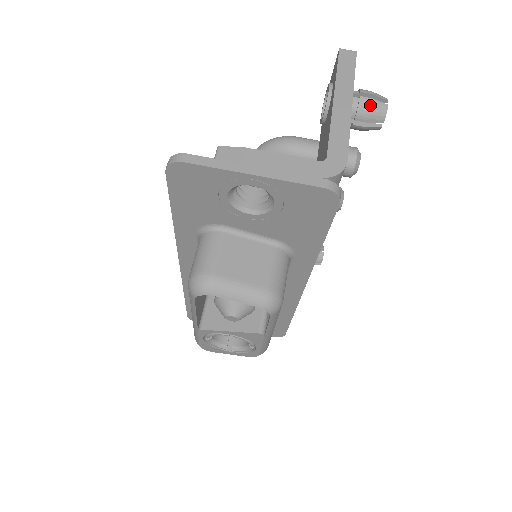
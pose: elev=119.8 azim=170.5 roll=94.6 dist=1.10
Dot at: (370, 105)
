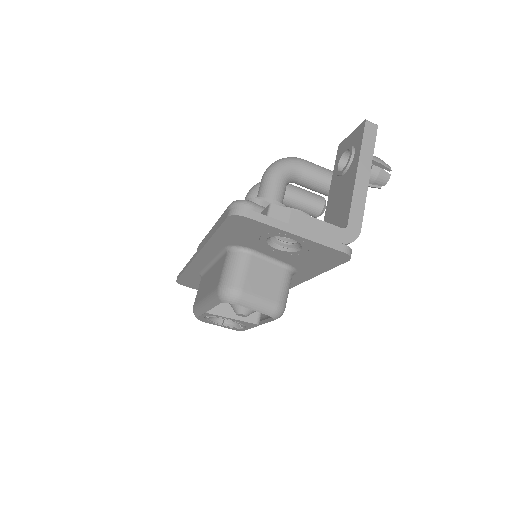
Dot at: (379, 173)
